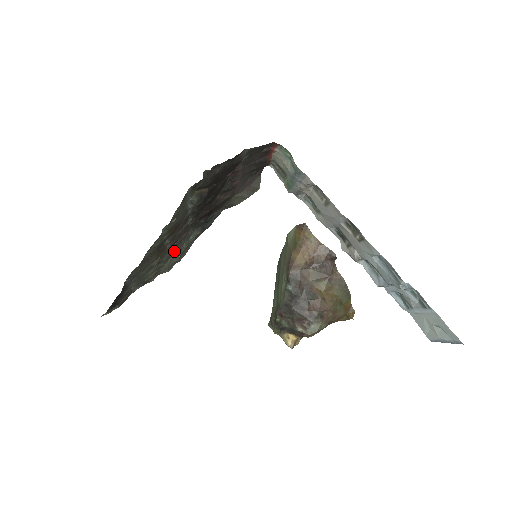
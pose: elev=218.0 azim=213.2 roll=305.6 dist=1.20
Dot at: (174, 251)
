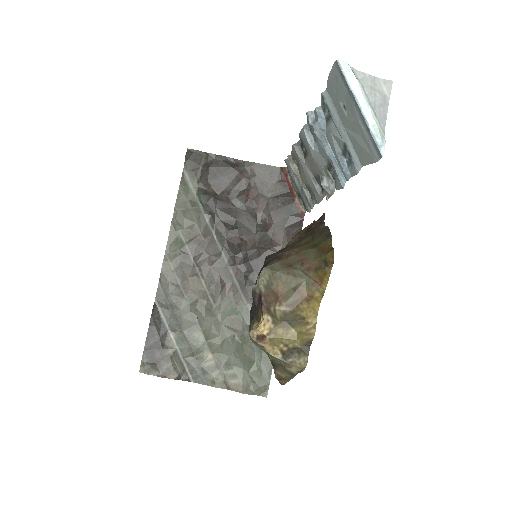
Dot at: (228, 324)
